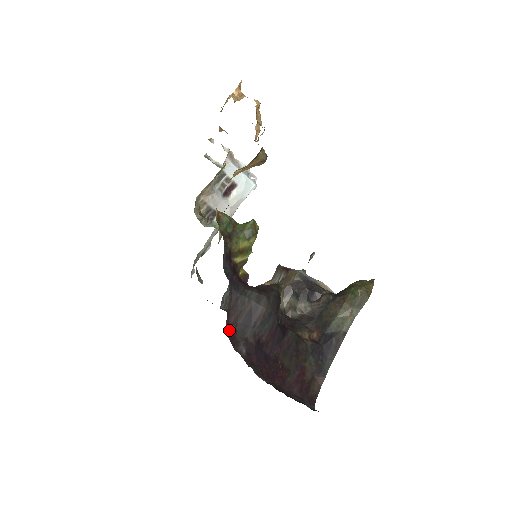
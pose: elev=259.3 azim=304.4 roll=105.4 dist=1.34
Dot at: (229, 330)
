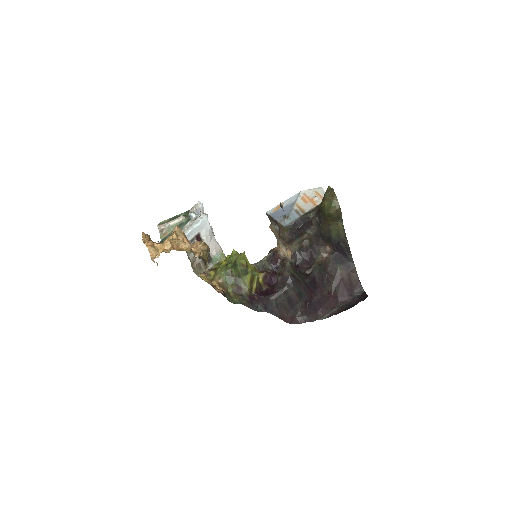
Dot at: (289, 320)
